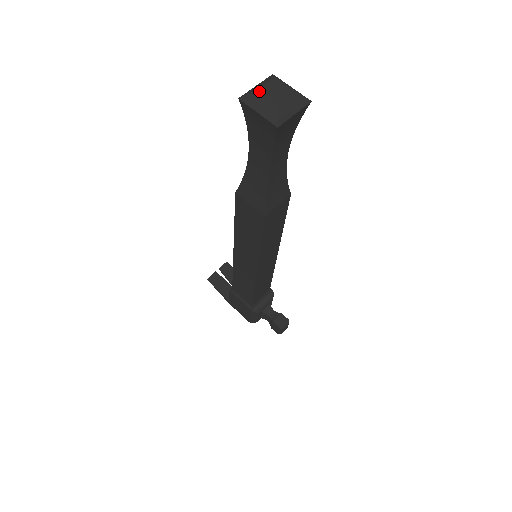
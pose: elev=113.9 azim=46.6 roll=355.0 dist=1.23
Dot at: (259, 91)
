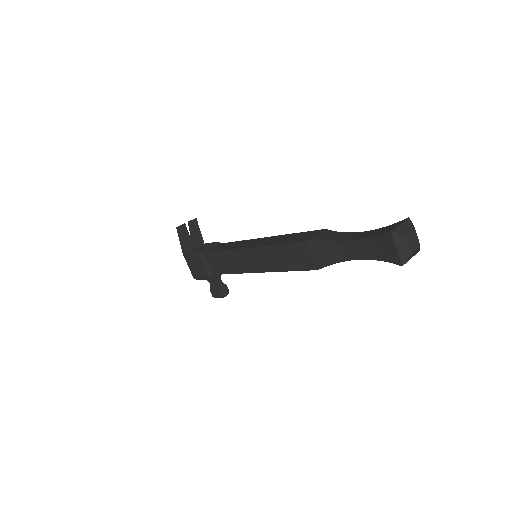
Dot at: (407, 237)
